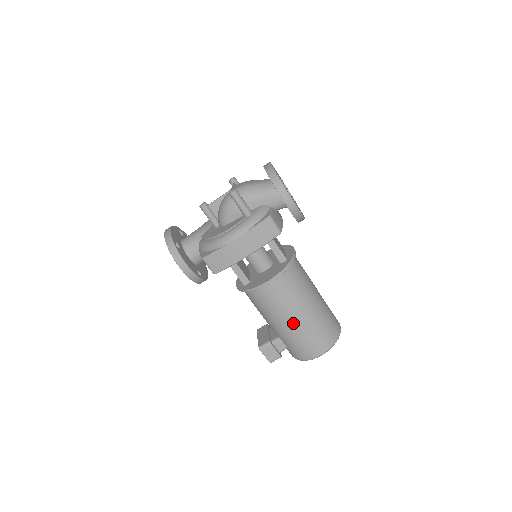
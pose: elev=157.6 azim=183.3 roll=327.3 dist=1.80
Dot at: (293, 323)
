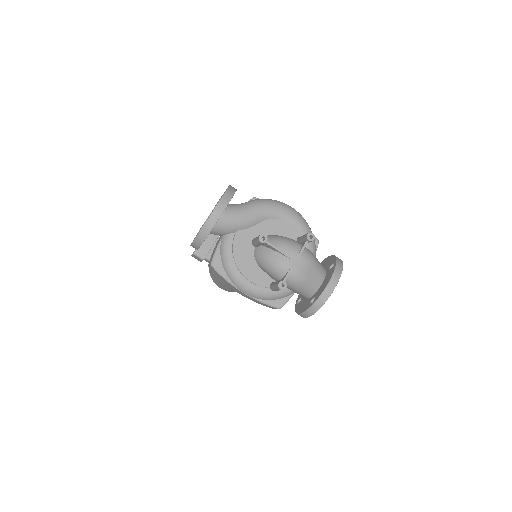
Dot at: (225, 285)
